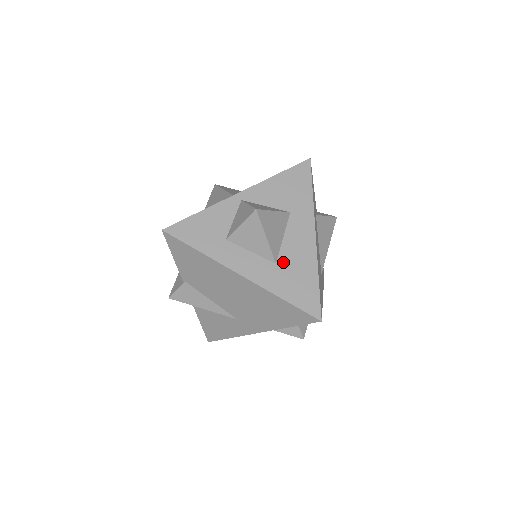
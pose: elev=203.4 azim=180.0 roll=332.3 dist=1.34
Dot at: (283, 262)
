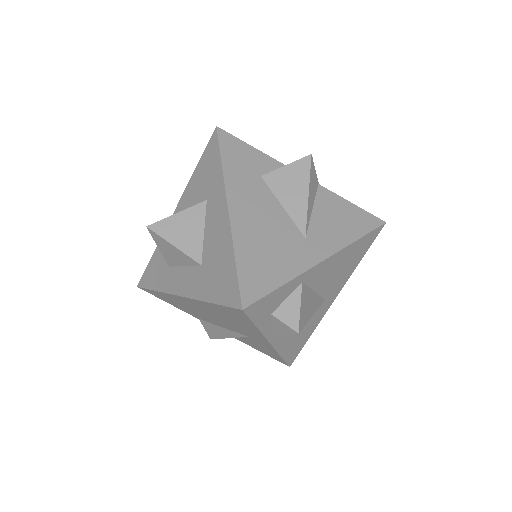
Dot at: (206, 260)
